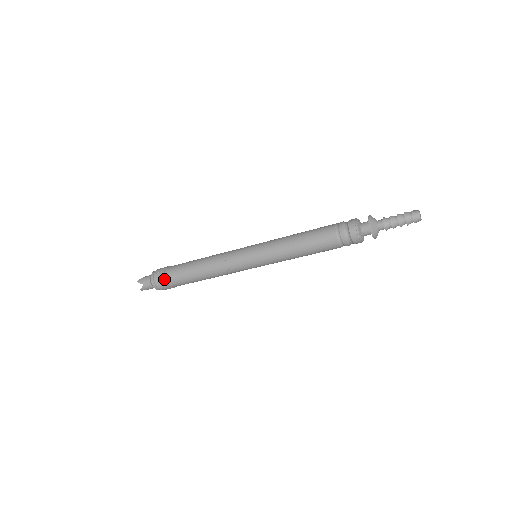
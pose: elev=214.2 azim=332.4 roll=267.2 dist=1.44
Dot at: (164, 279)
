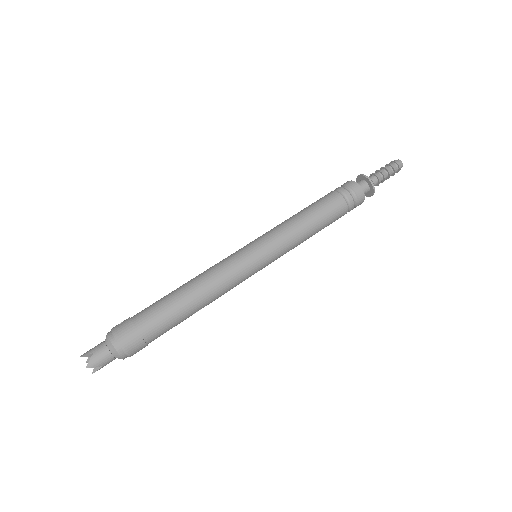
Dot at: (131, 322)
